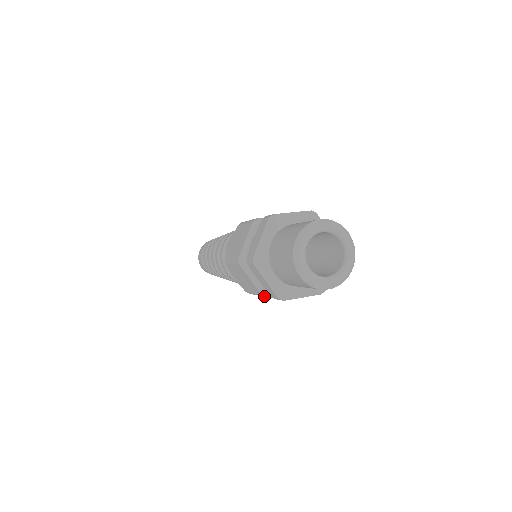
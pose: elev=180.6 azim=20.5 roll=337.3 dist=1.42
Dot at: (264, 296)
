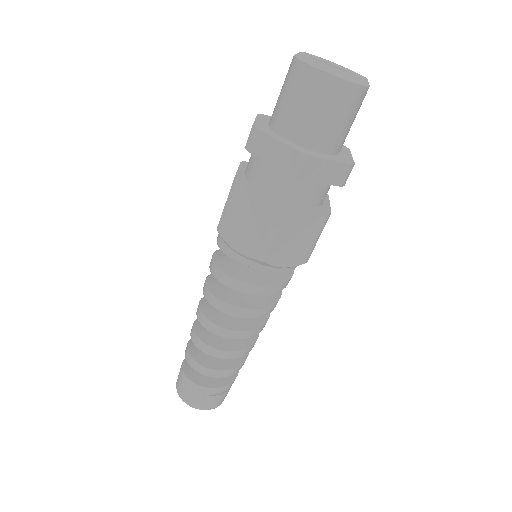
Dot at: (236, 179)
